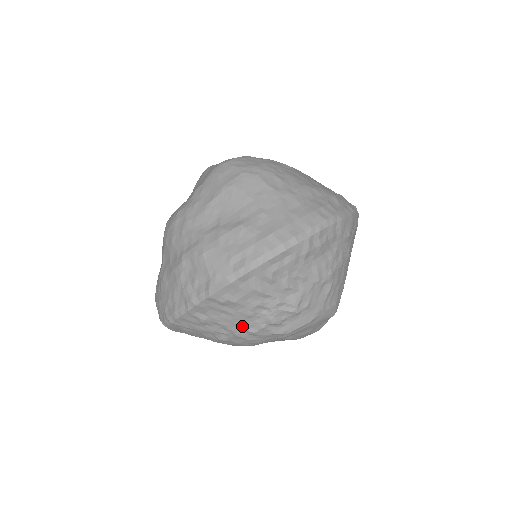
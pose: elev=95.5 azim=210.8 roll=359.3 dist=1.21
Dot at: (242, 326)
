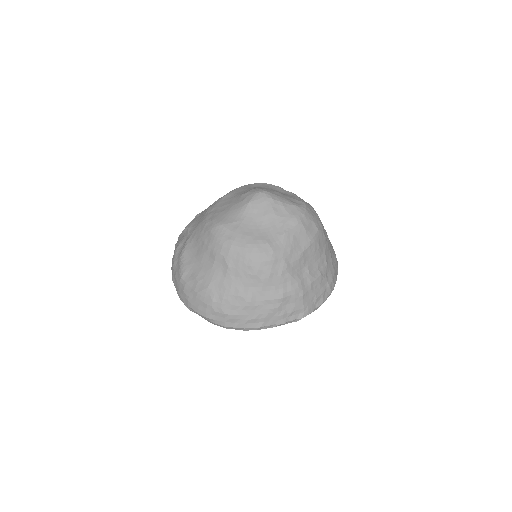
Dot at: occluded
